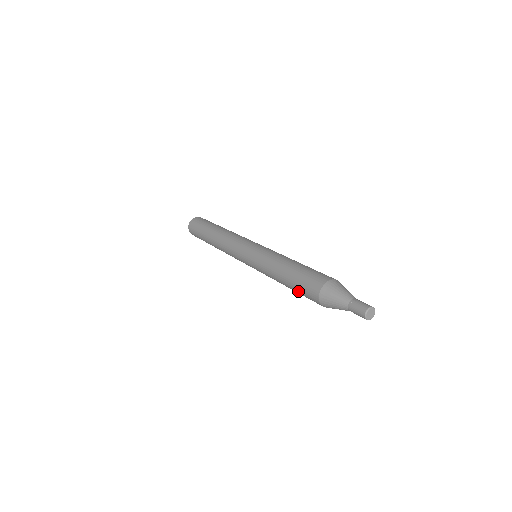
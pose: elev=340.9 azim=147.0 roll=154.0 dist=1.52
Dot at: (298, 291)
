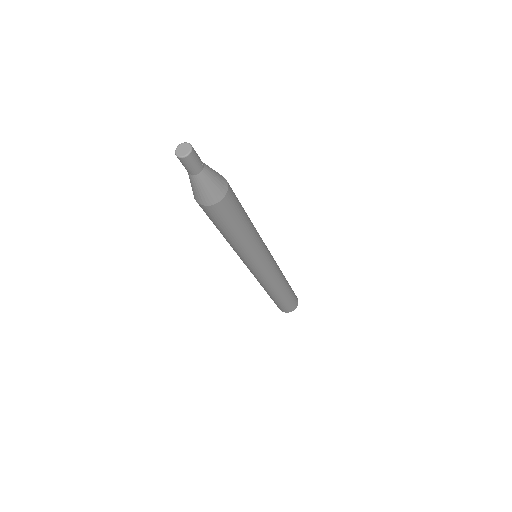
Dot at: (220, 226)
